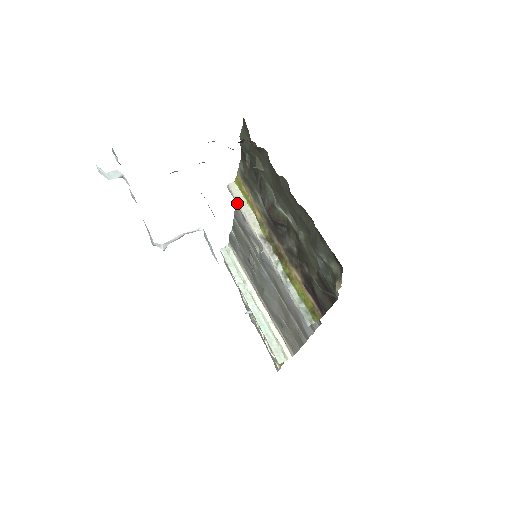
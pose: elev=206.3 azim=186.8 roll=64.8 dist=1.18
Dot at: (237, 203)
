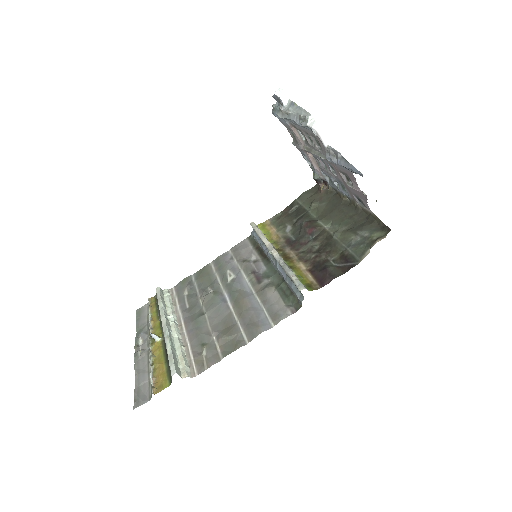
Dot at: (258, 229)
